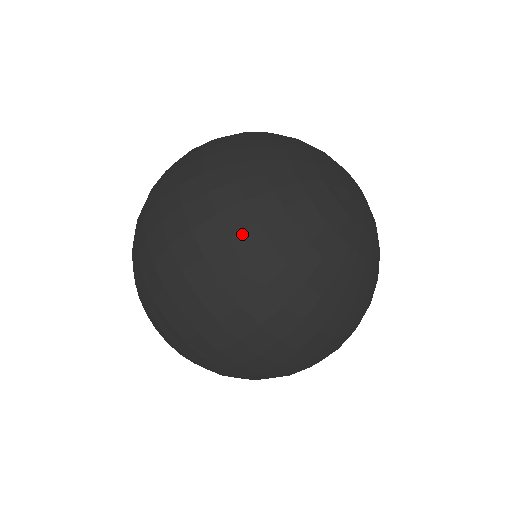
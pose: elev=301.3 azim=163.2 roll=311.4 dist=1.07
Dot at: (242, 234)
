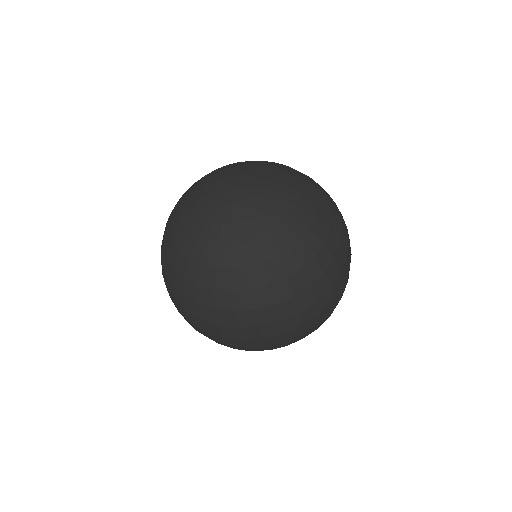
Dot at: (162, 244)
